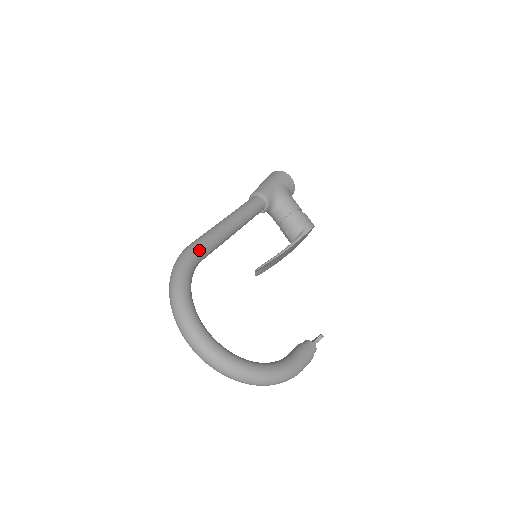
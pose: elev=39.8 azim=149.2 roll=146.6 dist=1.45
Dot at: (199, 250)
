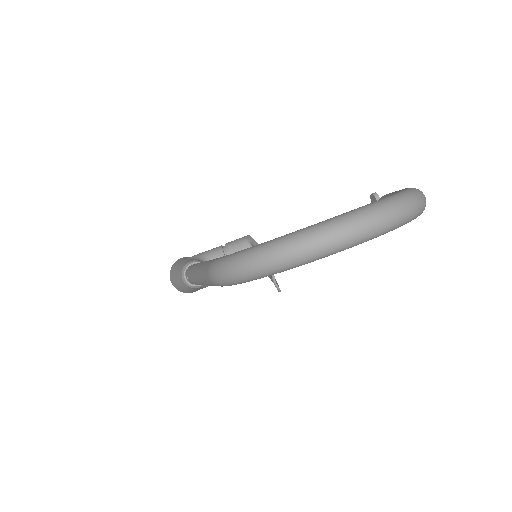
Dot at: occluded
